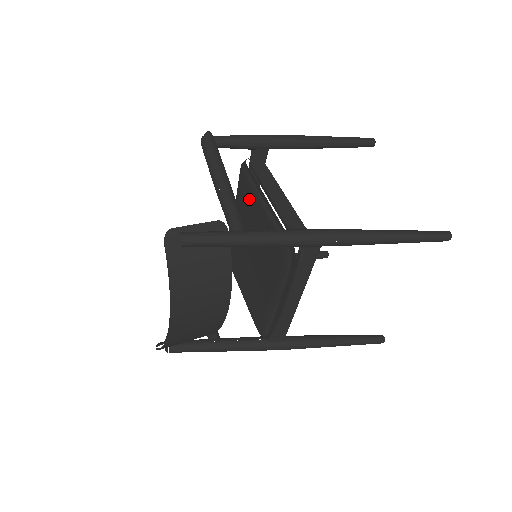
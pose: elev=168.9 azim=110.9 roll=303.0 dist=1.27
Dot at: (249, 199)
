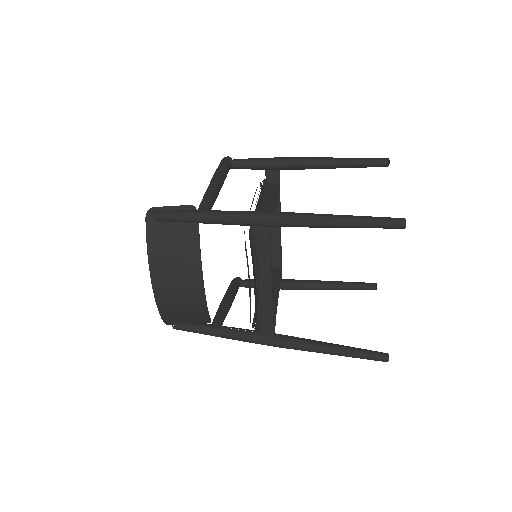
Dot at: occluded
